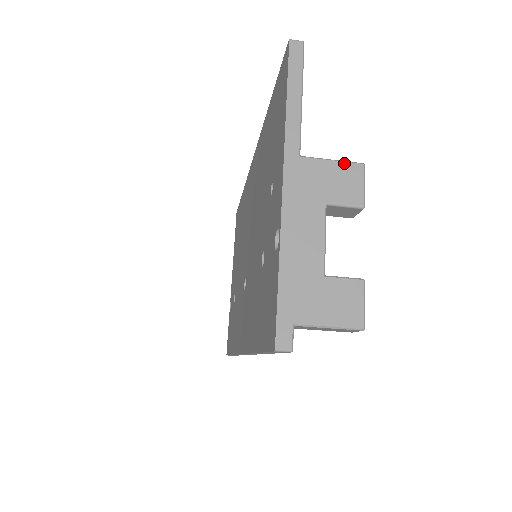
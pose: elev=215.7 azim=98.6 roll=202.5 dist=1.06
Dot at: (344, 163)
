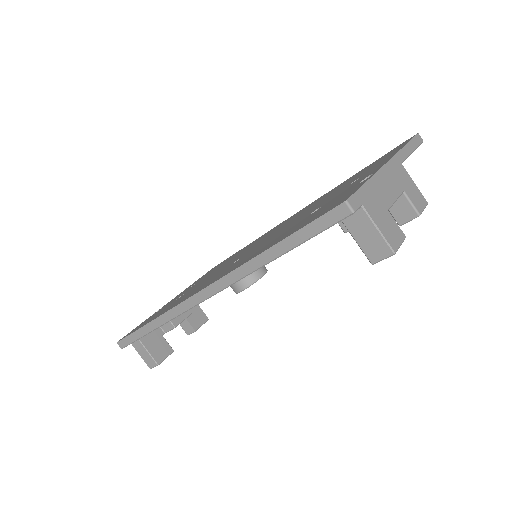
Dot at: occluded
